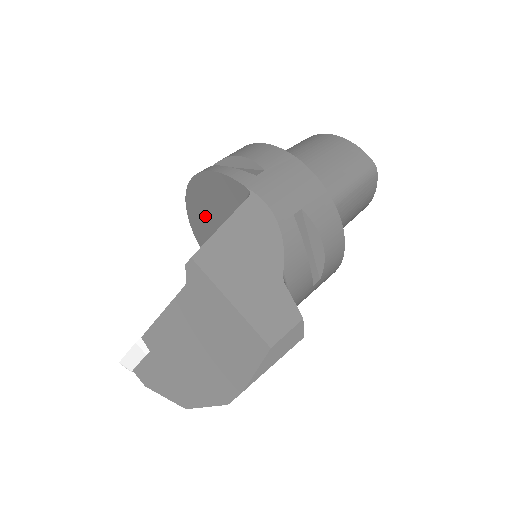
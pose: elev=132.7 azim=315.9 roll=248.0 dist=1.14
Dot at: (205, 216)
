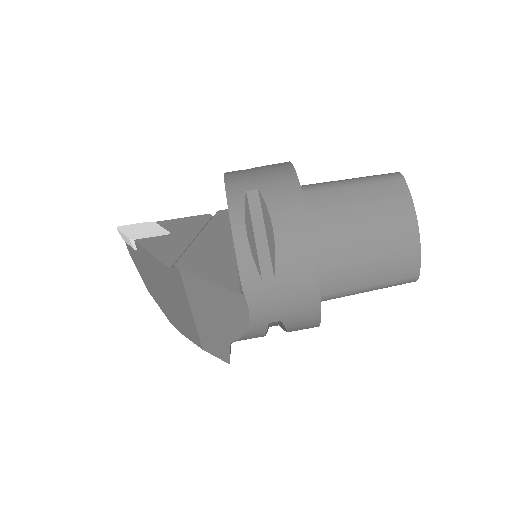
Dot at: occluded
